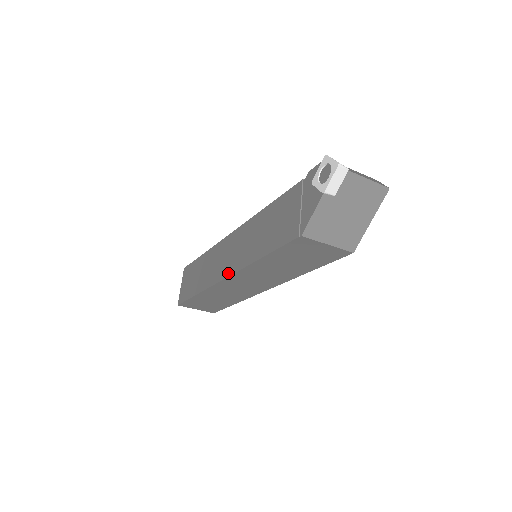
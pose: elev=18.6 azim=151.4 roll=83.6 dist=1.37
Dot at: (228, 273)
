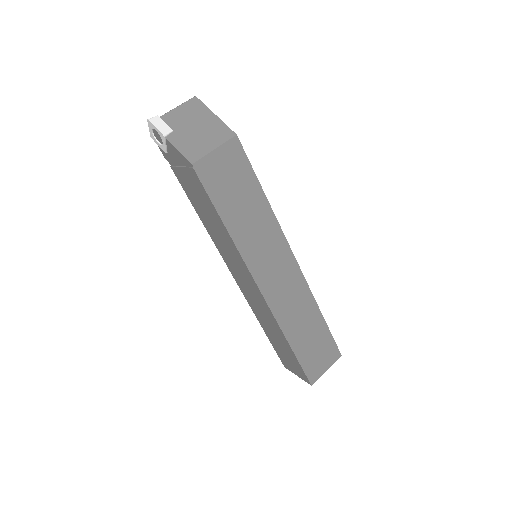
Dot at: (253, 282)
